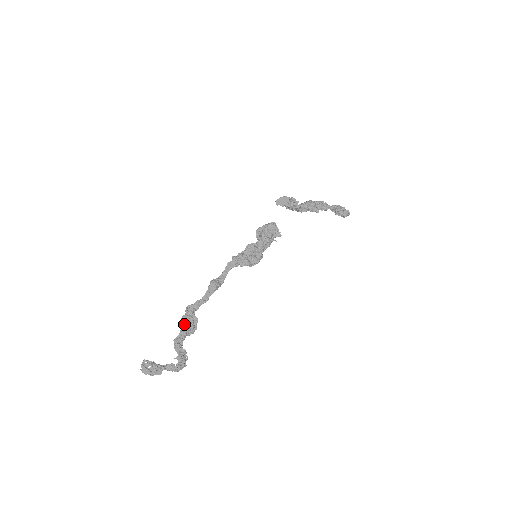
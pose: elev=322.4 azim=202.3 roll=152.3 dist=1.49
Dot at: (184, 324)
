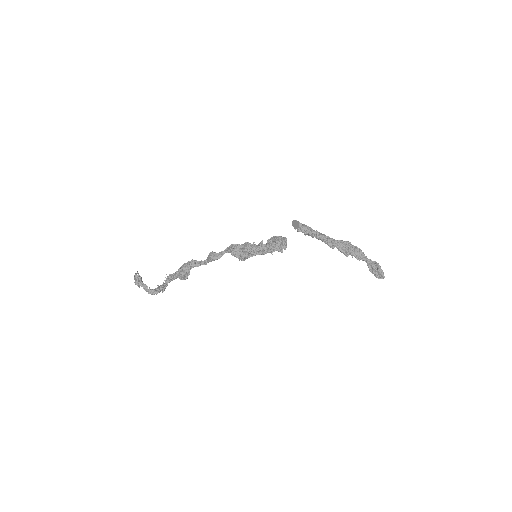
Dot at: (179, 269)
